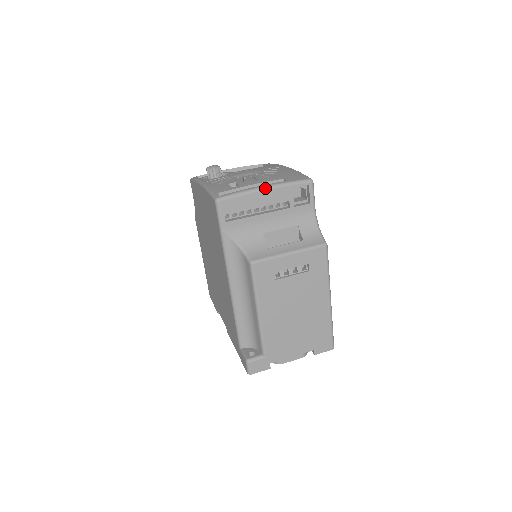
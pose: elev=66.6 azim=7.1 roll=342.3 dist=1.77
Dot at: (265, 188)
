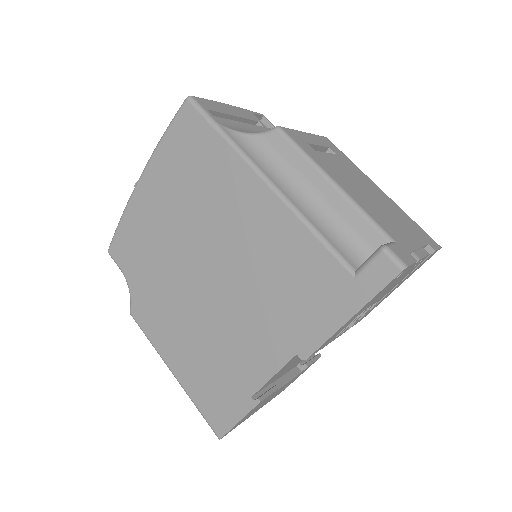
Dot at: (228, 104)
